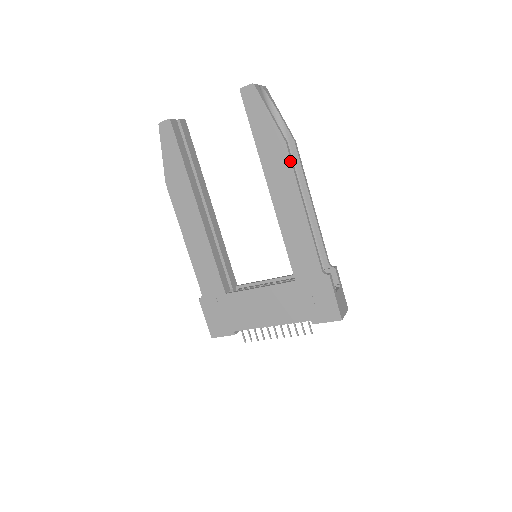
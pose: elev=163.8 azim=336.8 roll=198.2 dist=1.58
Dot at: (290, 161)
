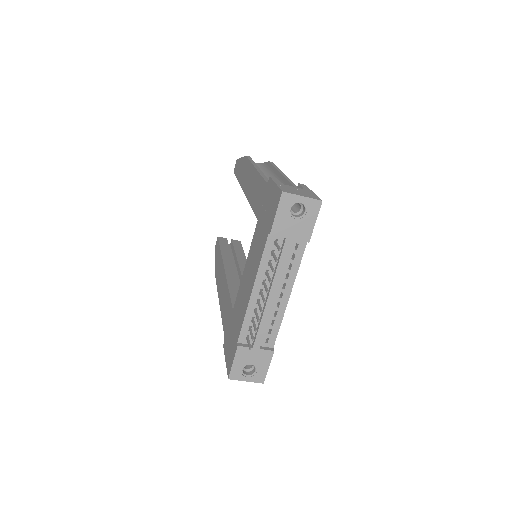
Dot at: (248, 160)
